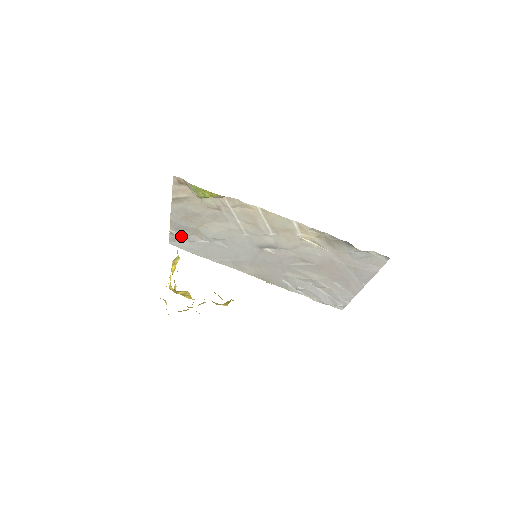
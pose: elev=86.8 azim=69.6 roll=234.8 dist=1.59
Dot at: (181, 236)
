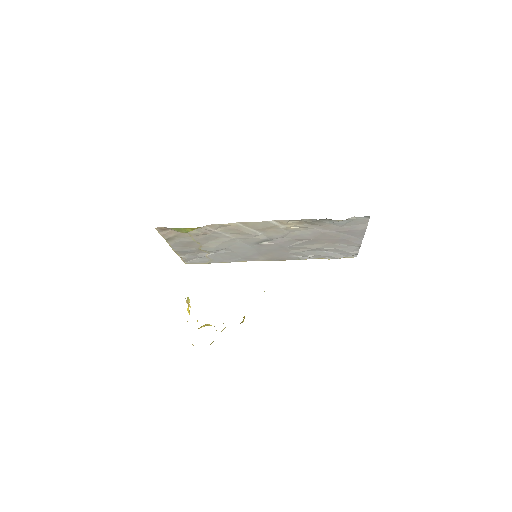
Dot at: (191, 257)
